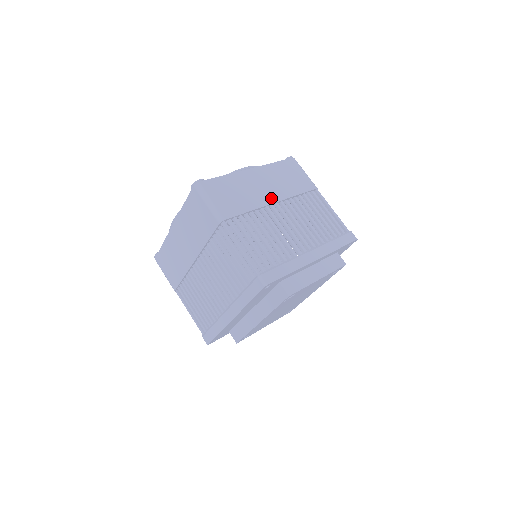
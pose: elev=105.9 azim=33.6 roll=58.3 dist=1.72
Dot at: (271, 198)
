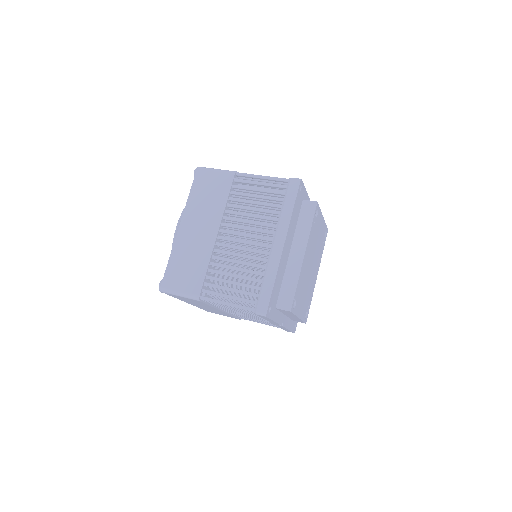
Dot at: occluded
